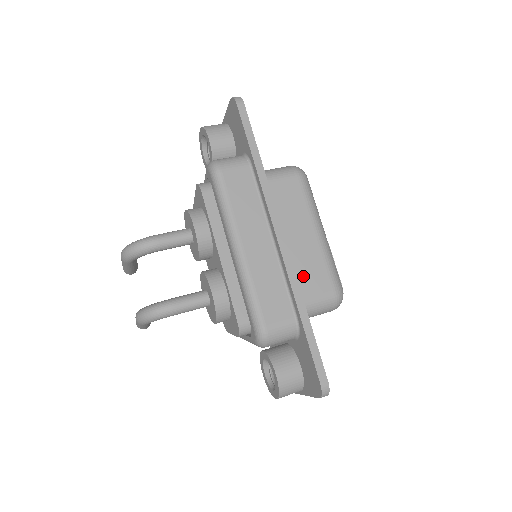
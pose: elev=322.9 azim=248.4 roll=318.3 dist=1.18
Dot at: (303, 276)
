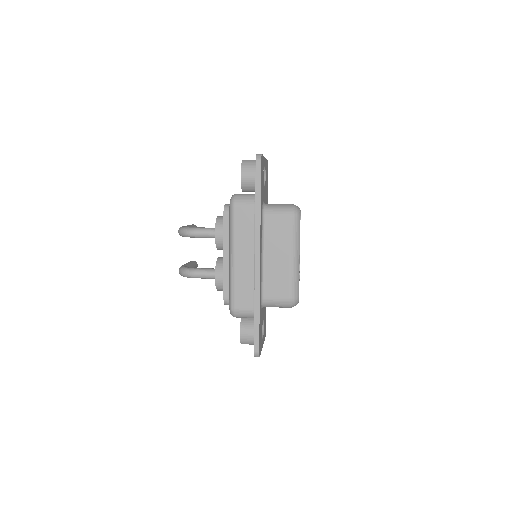
Dot at: (272, 284)
